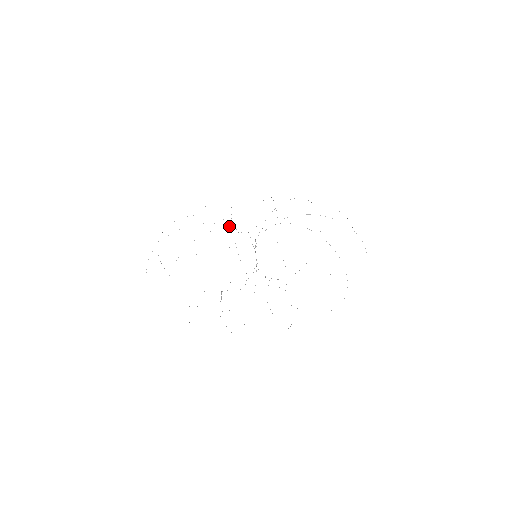
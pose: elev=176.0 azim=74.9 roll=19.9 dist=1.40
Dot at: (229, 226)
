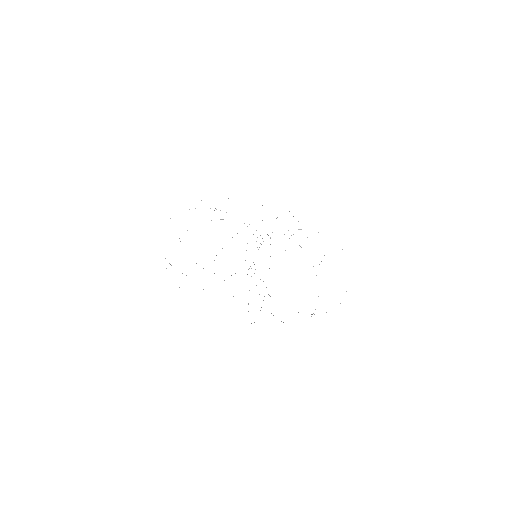
Dot at: occluded
